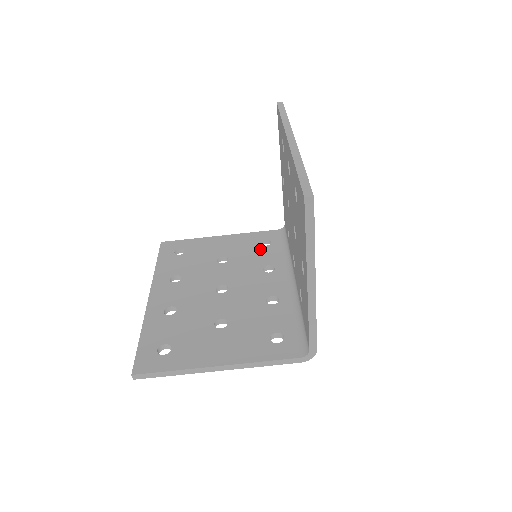
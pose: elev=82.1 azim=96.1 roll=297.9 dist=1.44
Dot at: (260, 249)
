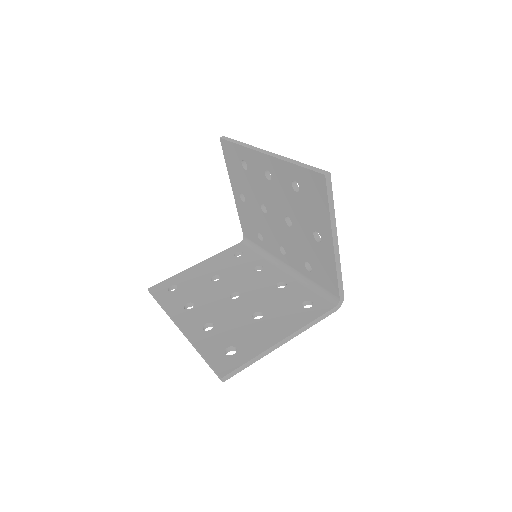
Dot at: (239, 260)
